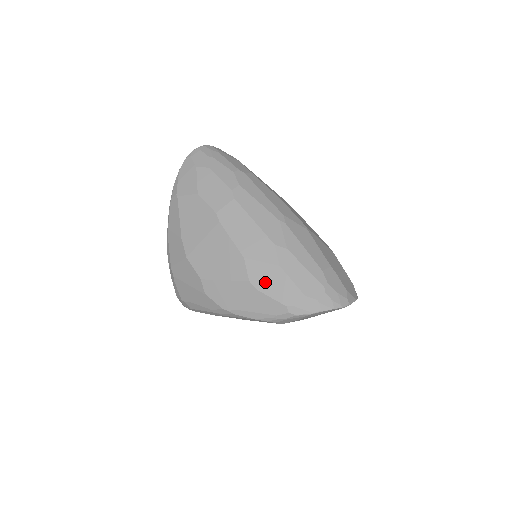
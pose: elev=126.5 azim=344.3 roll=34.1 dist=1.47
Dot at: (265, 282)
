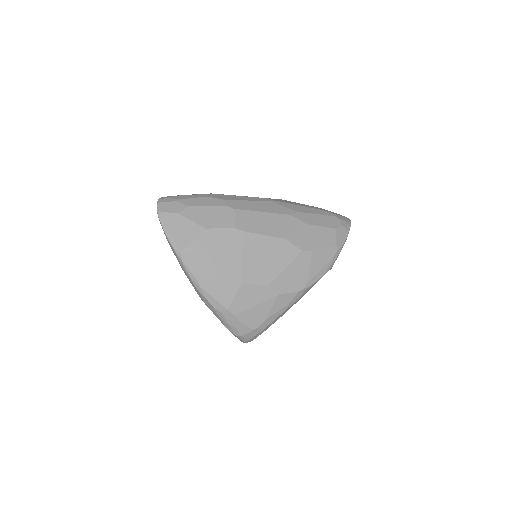
Dot at: (310, 242)
